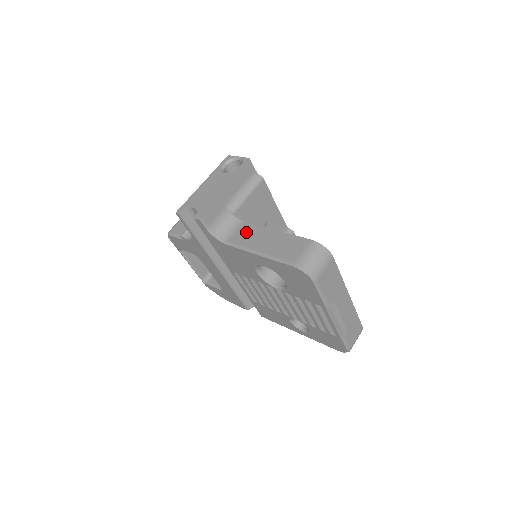
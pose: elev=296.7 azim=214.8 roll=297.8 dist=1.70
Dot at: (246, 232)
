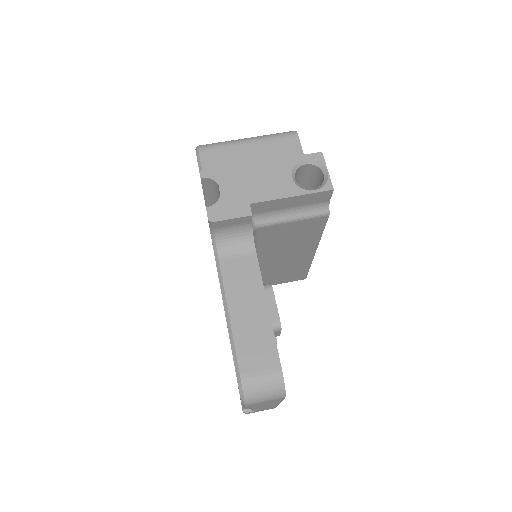
Dot at: (244, 271)
